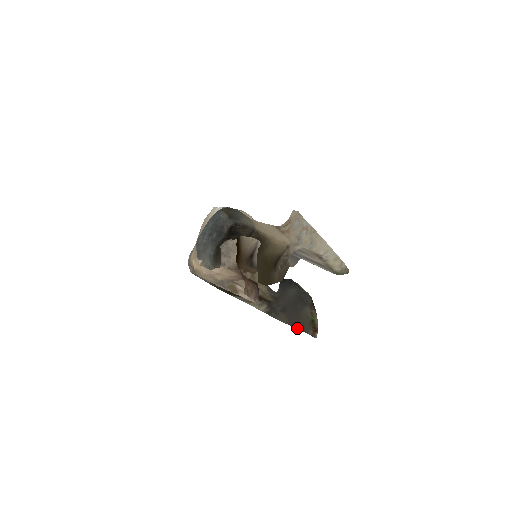
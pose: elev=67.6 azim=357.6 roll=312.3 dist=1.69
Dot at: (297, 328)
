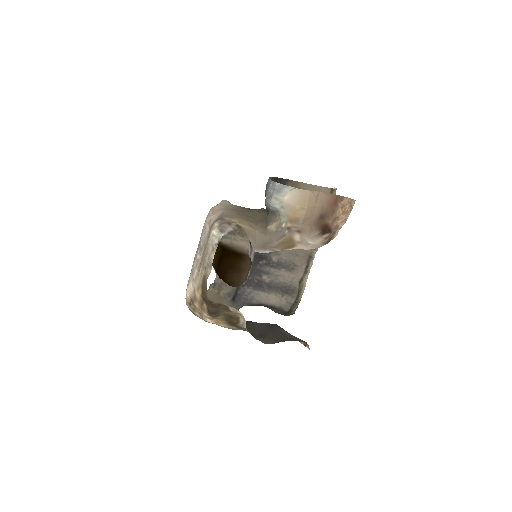
Dot at: (292, 340)
